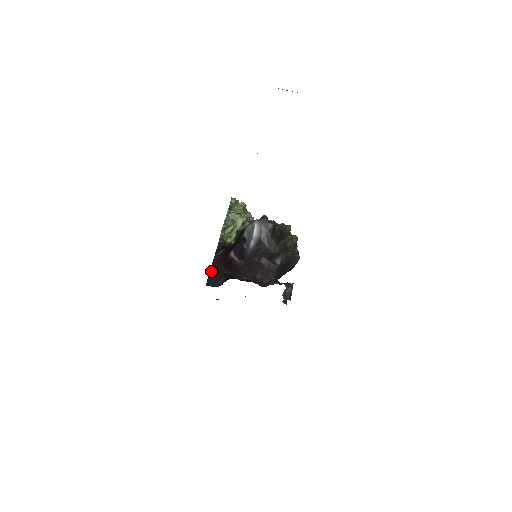
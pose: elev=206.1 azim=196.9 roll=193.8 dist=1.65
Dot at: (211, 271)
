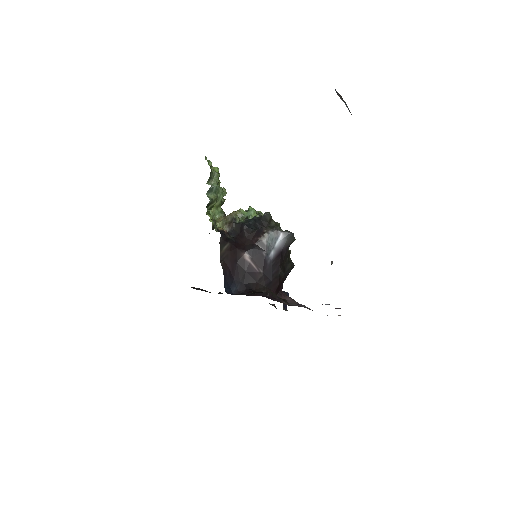
Dot at: (225, 273)
